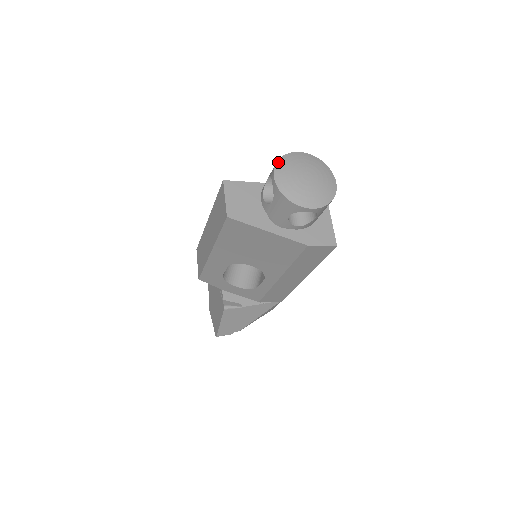
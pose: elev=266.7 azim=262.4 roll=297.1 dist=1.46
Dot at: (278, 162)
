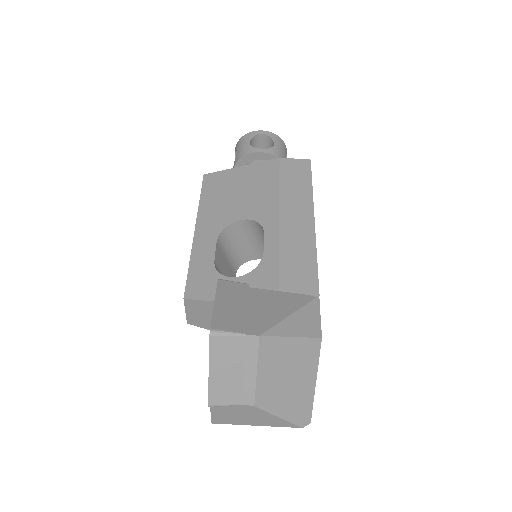
Dot at: occluded
